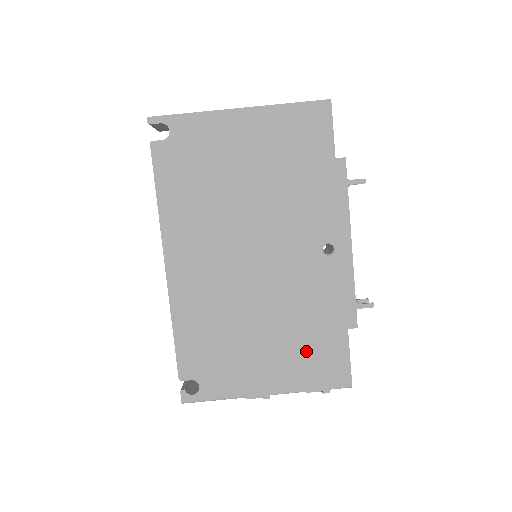
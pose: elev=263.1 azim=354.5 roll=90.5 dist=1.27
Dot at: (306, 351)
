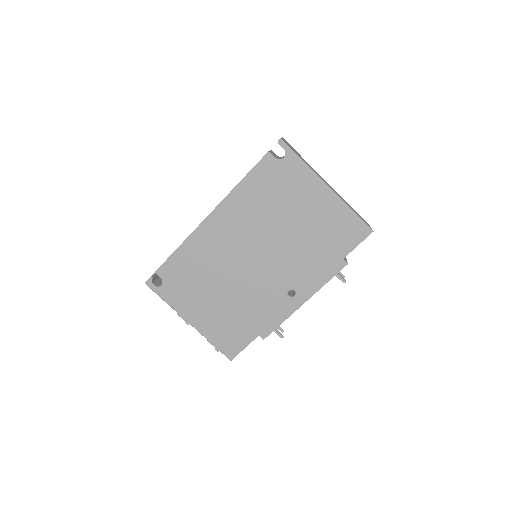
Dot at: (229, 324)
